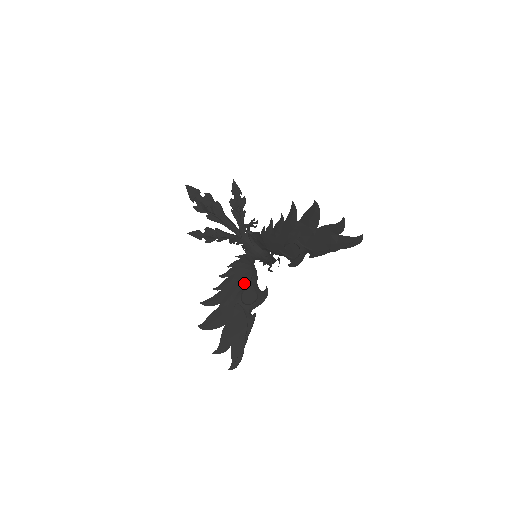
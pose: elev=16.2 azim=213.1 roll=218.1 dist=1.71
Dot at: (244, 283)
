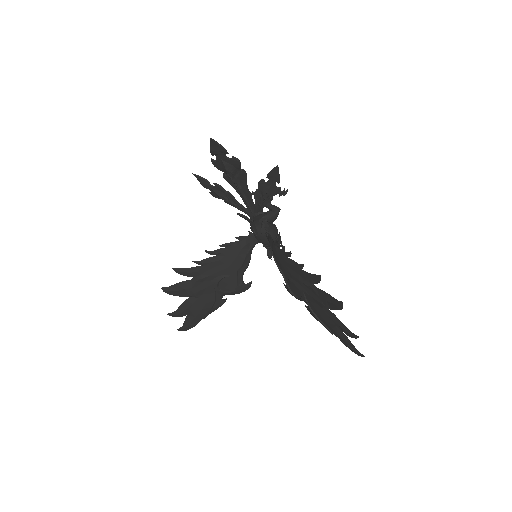
Dot at: (229, 270)
